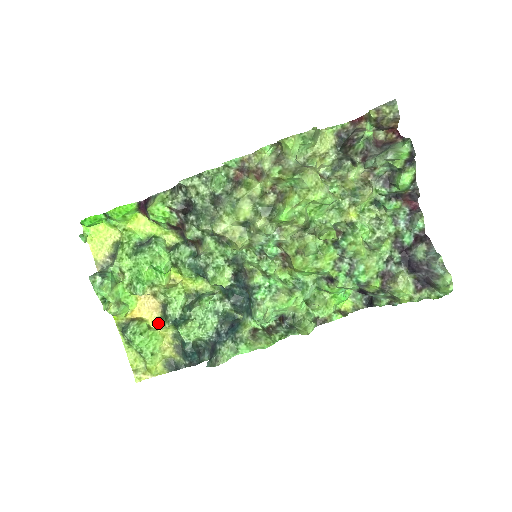
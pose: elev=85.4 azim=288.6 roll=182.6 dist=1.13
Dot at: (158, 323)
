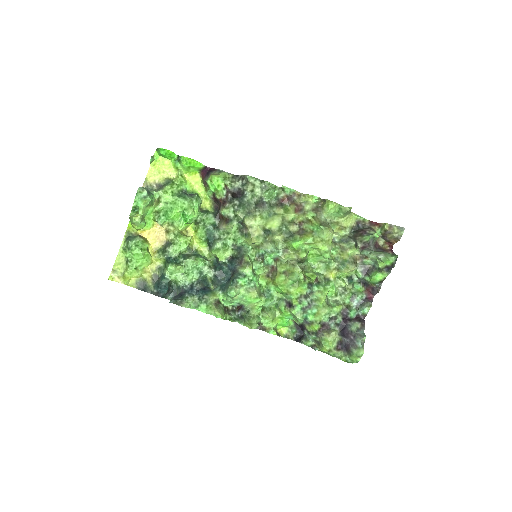
Dot at: (155, 251)
